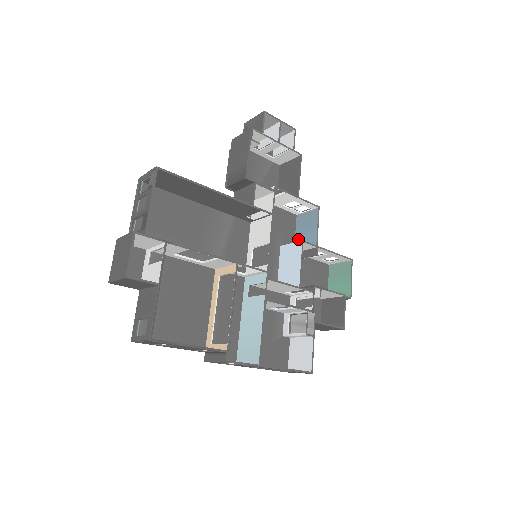
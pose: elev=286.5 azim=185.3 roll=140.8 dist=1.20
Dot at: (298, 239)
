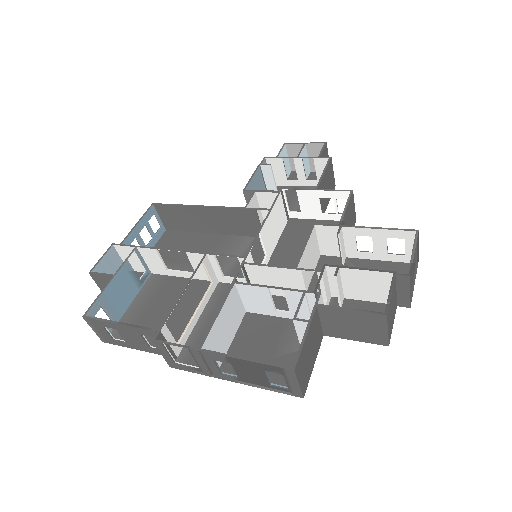
Dot at: occluded
